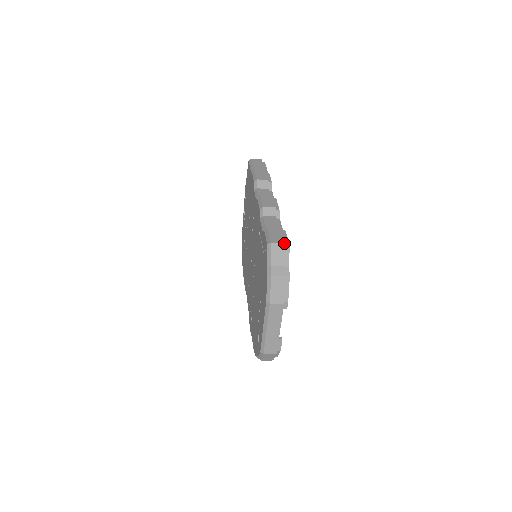
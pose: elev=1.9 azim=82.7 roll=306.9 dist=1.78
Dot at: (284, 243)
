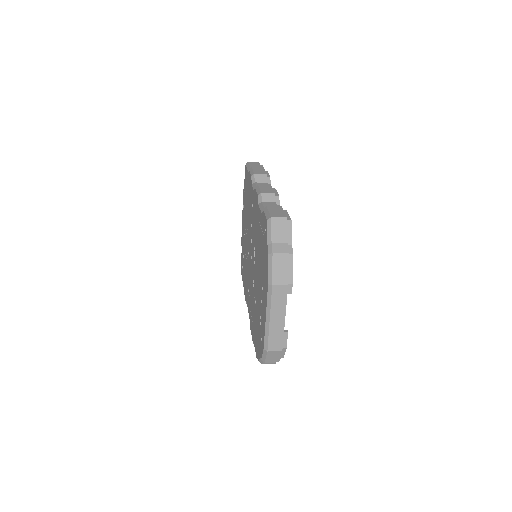
Dot at: (285, 218)
